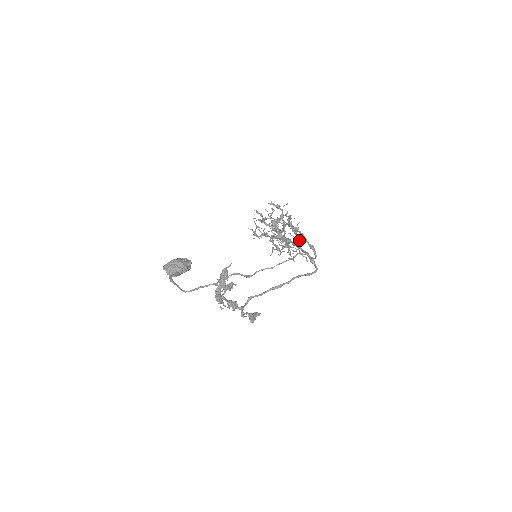
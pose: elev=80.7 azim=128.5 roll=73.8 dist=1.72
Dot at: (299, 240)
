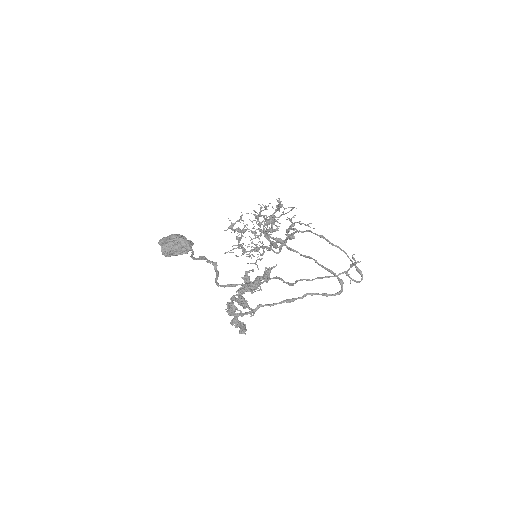
Dot at: occluded
